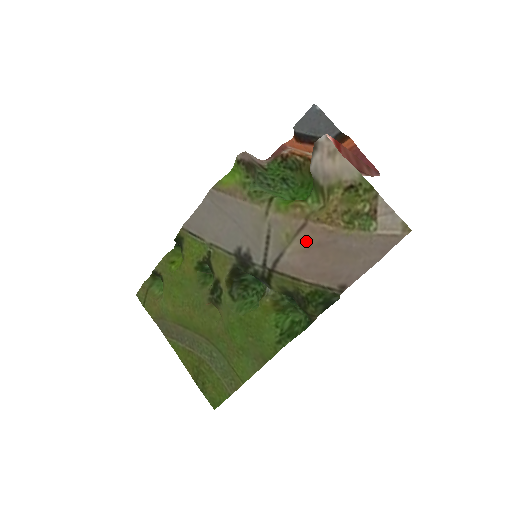
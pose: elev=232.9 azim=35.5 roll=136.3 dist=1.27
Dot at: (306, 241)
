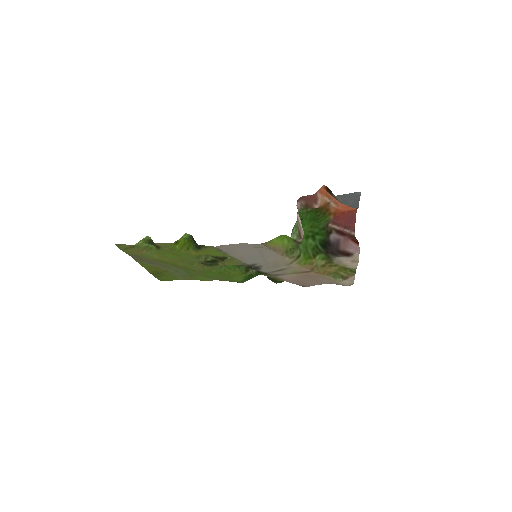
Dot at: (302, 274)
